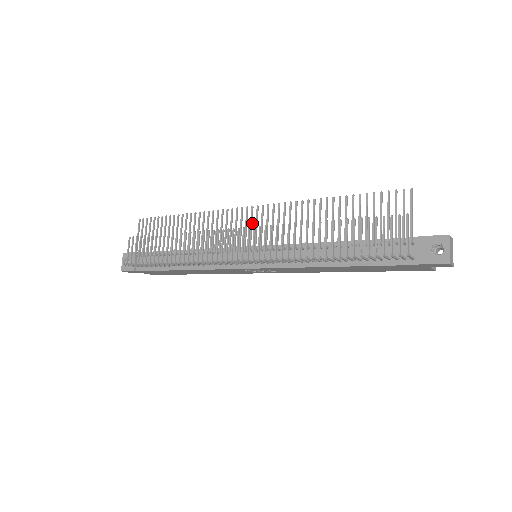
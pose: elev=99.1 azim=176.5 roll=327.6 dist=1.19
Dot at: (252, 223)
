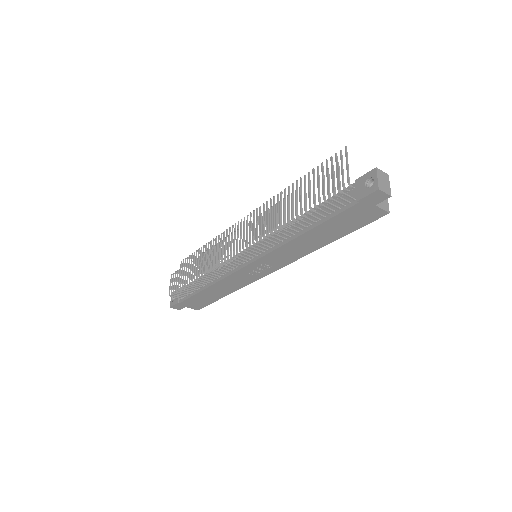
Dot at: occluded
